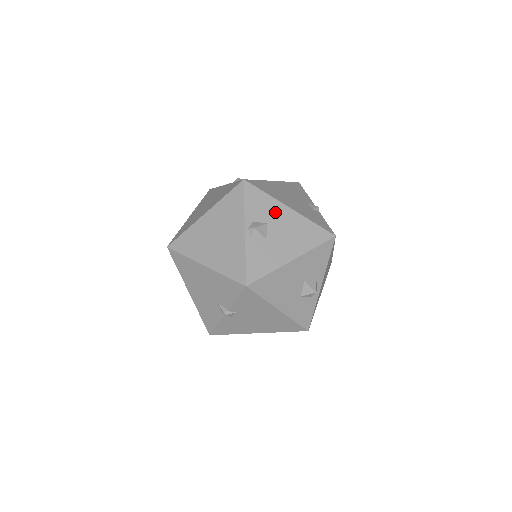
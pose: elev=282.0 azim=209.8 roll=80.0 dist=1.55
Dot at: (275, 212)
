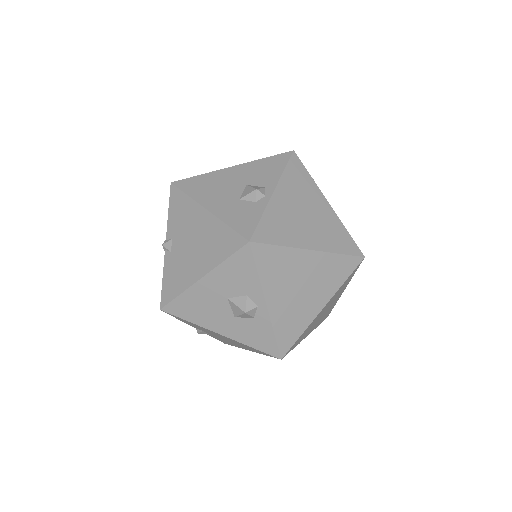
Dot at: occluded
